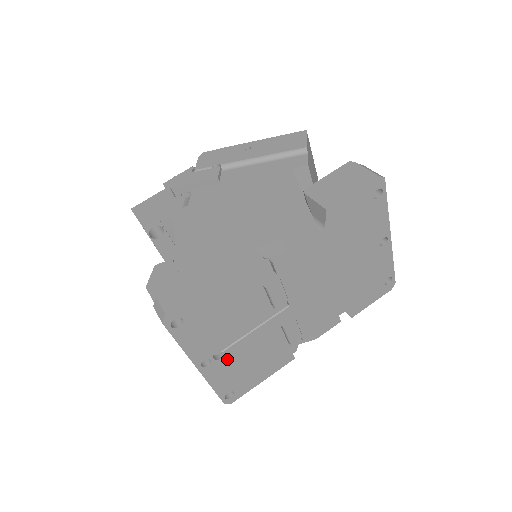
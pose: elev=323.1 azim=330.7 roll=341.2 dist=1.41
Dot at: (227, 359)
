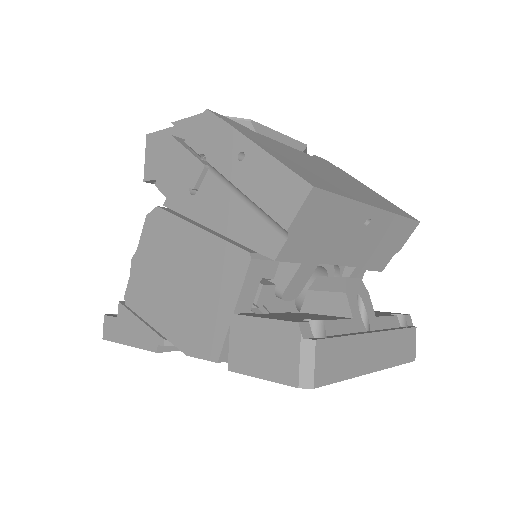
Dot at: occluded
